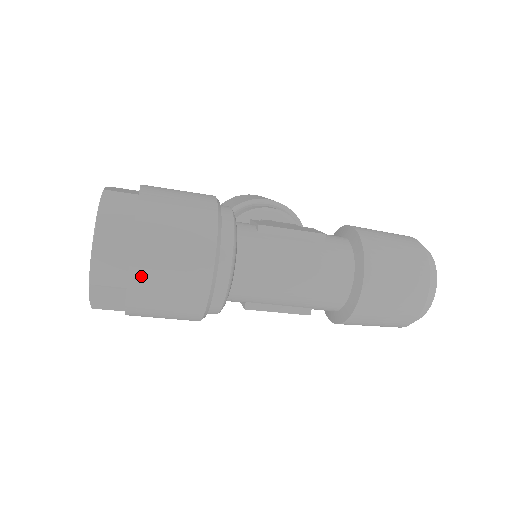
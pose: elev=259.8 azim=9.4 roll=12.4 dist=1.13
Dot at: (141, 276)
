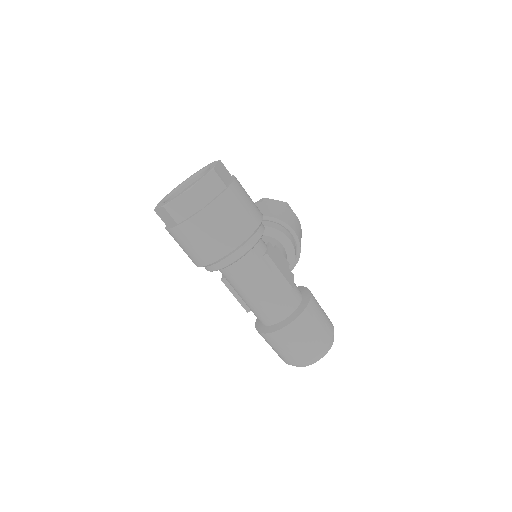
Dot at: (189, 228)
